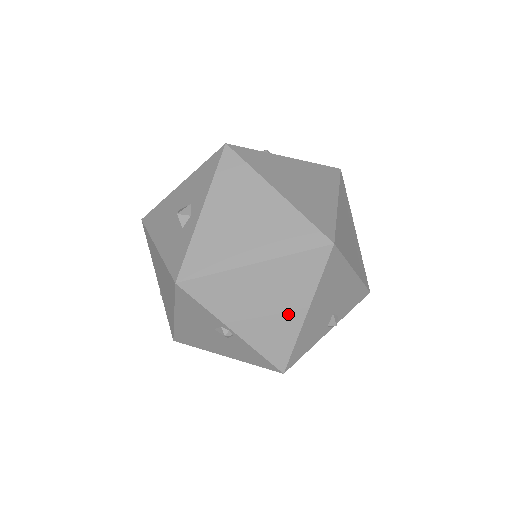
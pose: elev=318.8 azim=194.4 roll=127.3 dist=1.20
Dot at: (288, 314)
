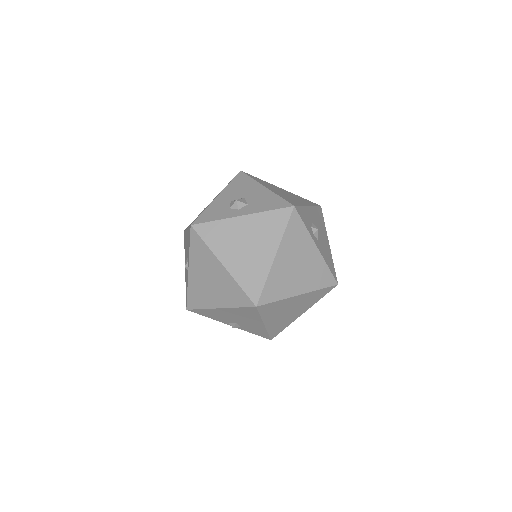
Dot at: (212, 297)
